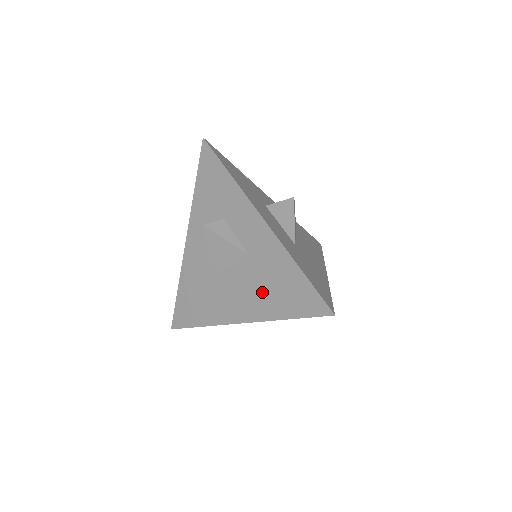
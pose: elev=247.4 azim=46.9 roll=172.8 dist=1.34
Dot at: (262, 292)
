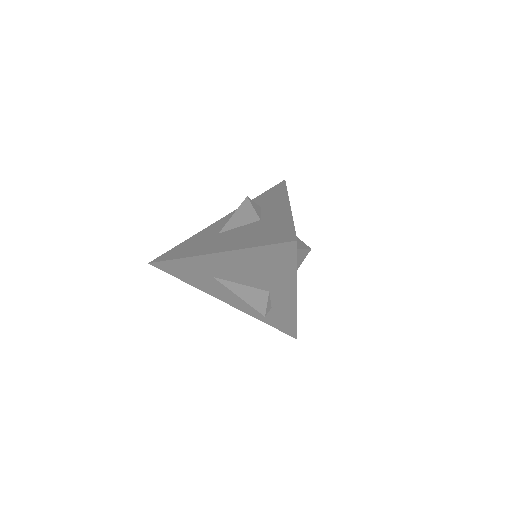
Dot at: (250, 236)
